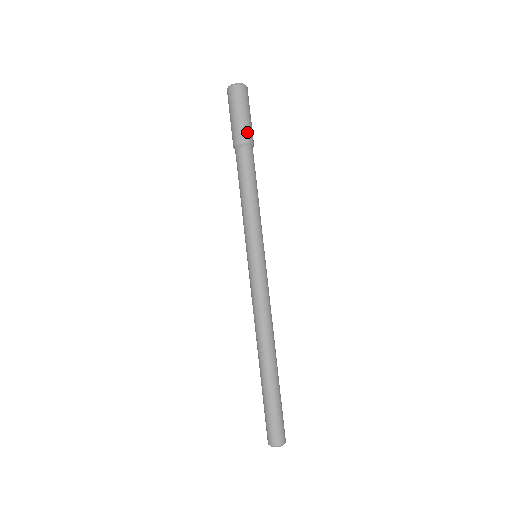
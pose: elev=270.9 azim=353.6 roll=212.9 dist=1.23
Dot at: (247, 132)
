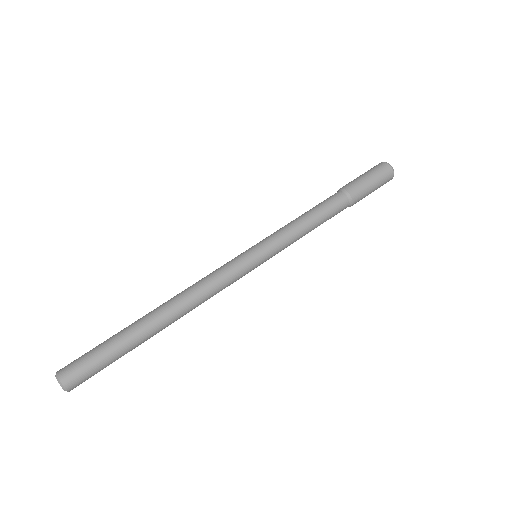
Dot at: (358, 189)
